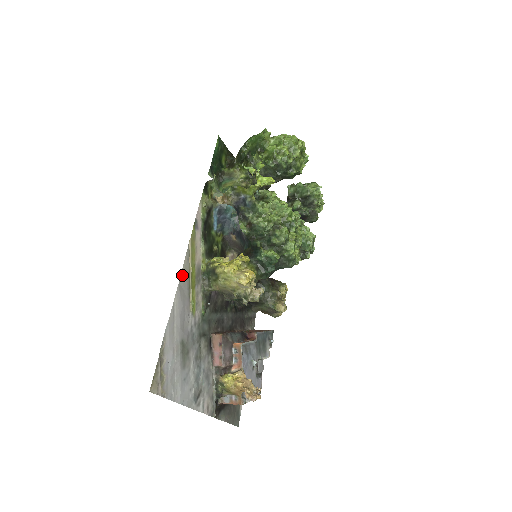
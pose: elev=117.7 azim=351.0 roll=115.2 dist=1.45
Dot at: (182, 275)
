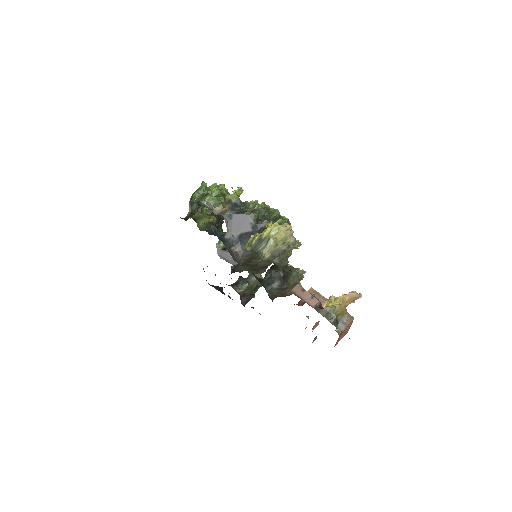
Dot at: occluded
